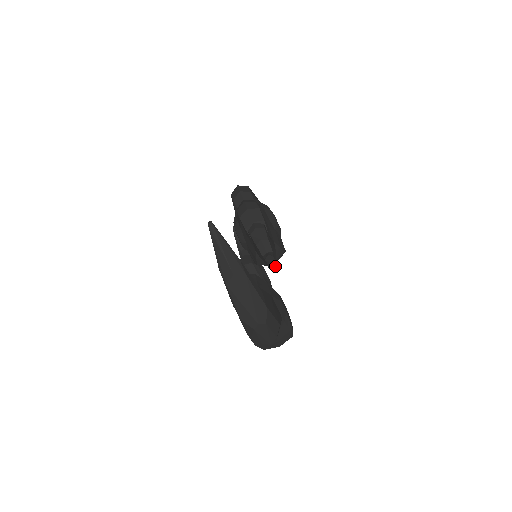
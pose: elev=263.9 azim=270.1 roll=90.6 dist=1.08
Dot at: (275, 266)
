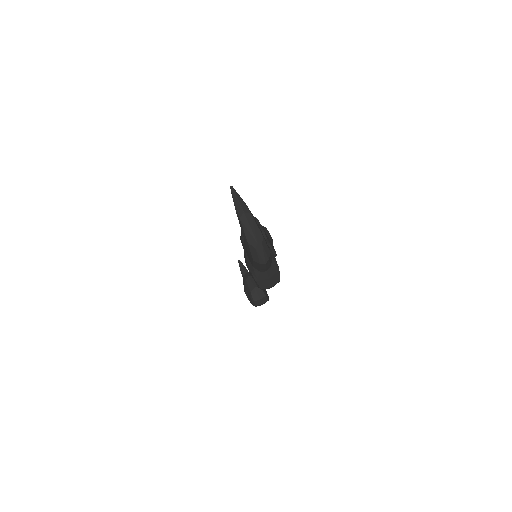
Dot at: (268, 243)
